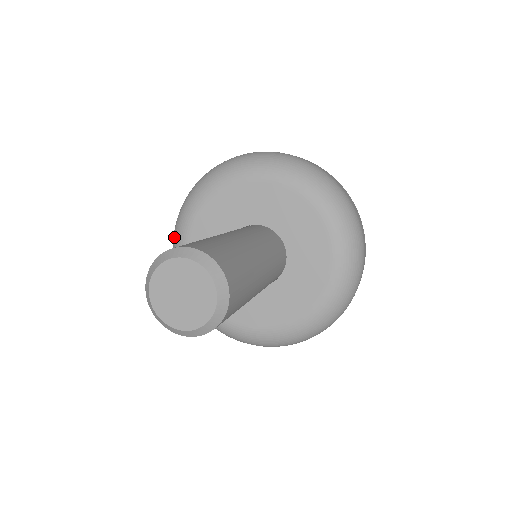
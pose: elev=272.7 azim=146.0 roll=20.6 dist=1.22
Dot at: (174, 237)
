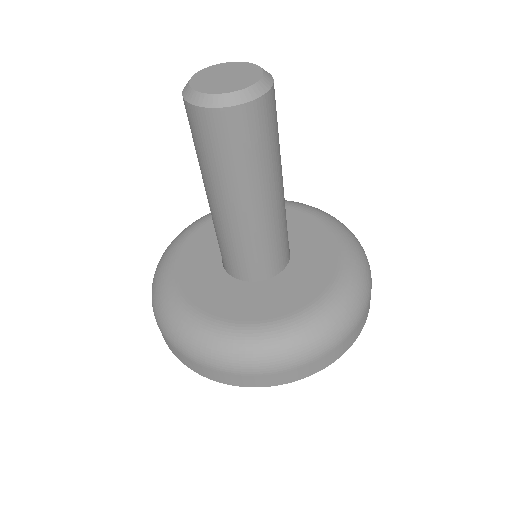
Dot at: (155, 298)
